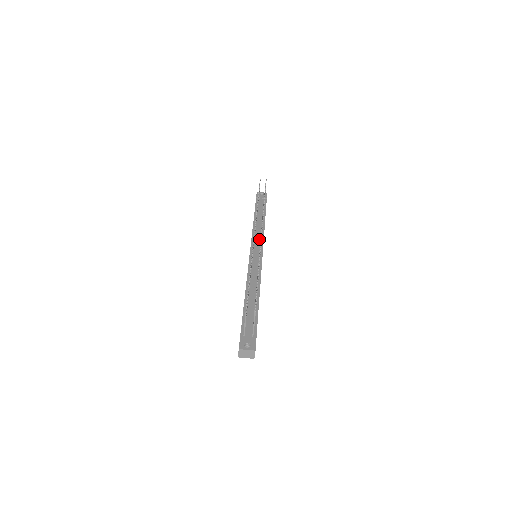
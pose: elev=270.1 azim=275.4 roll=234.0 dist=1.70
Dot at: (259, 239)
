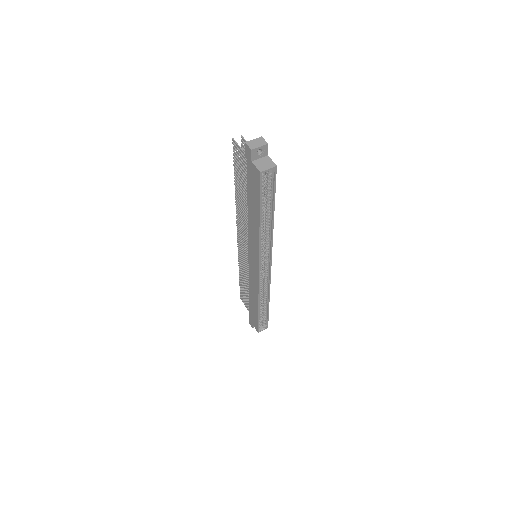
Dot at: occluded
